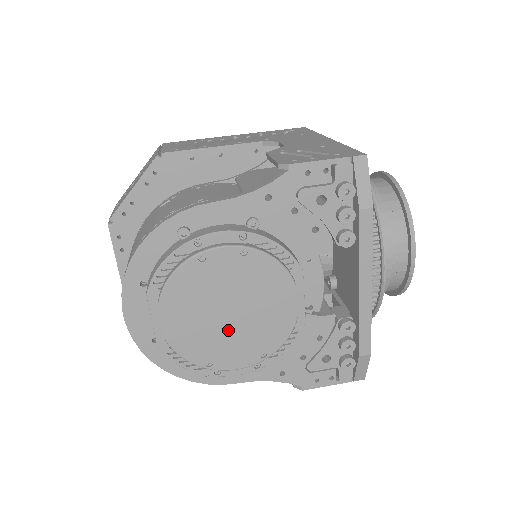
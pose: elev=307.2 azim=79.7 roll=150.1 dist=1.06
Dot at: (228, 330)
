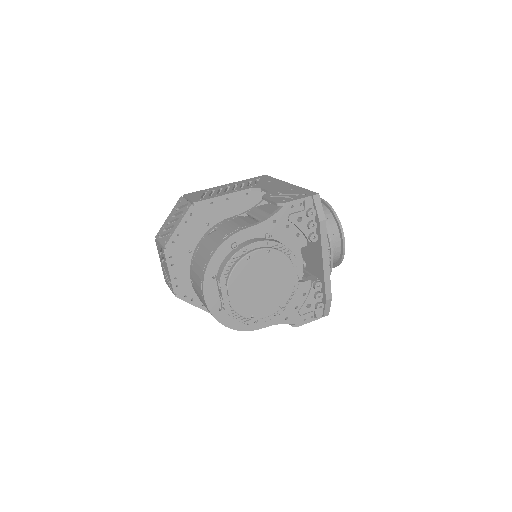
Dot at: (262, 295)
